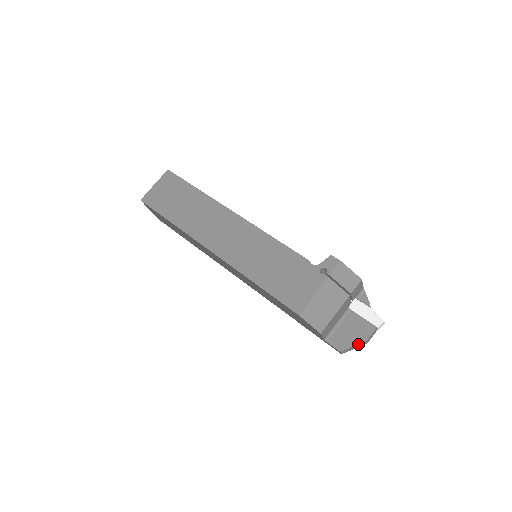
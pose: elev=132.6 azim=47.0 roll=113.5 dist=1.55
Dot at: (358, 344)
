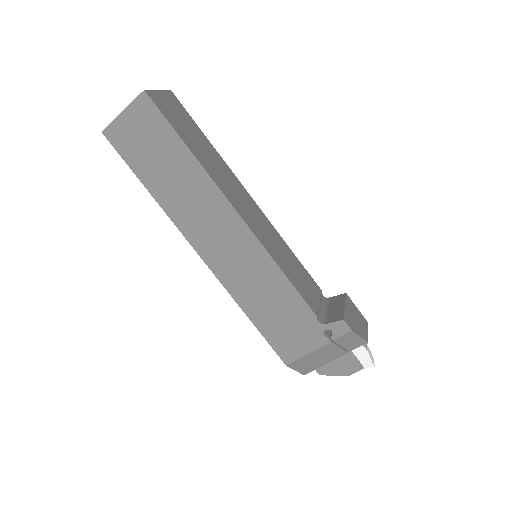
Dot at: (339, 375)
